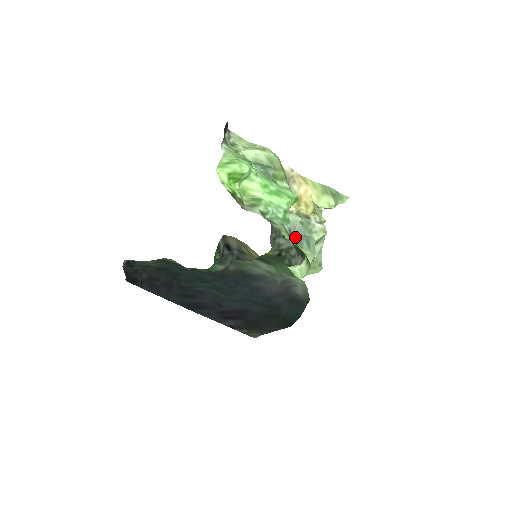
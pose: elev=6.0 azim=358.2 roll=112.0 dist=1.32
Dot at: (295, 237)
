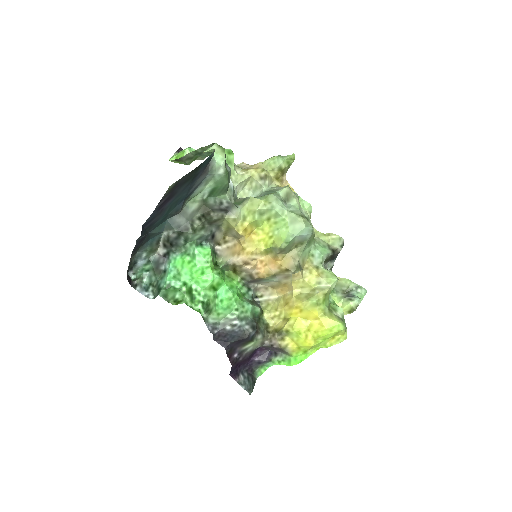
Dot at: occluded
